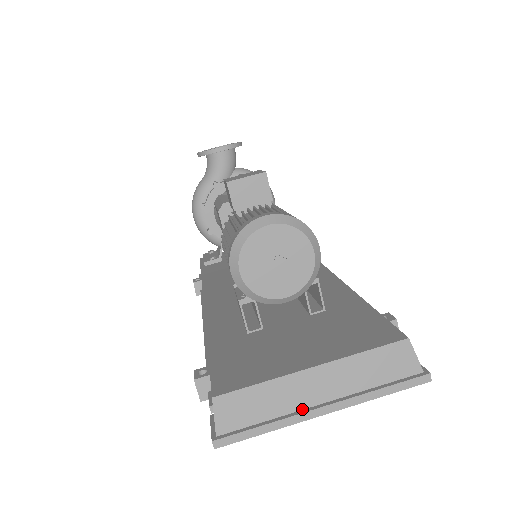
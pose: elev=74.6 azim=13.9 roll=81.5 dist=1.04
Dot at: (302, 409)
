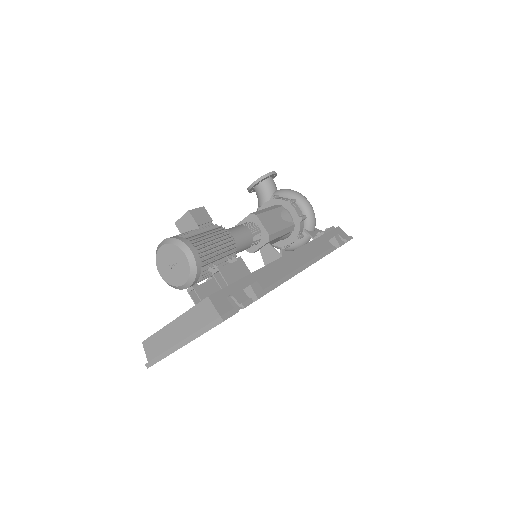
Dot at: (174, 345)
